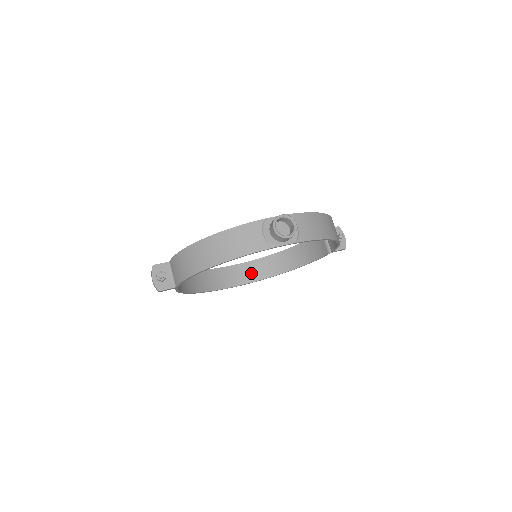
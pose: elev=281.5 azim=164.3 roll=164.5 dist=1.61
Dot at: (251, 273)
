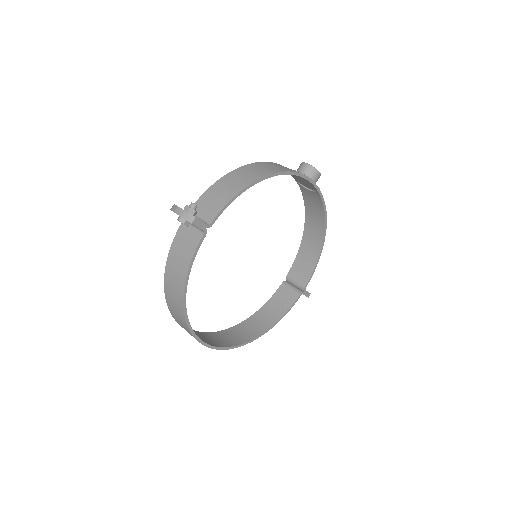
Dot at: (217, 341)
